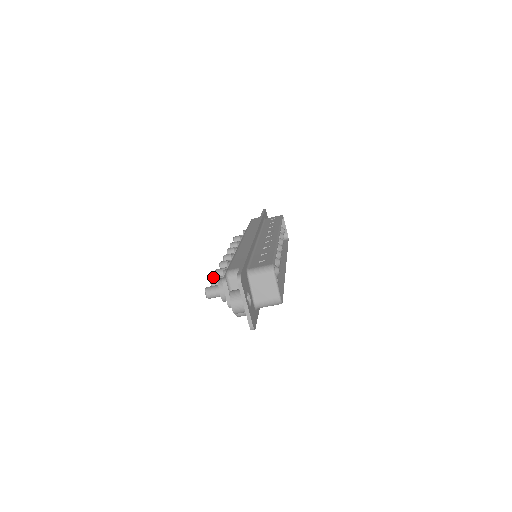
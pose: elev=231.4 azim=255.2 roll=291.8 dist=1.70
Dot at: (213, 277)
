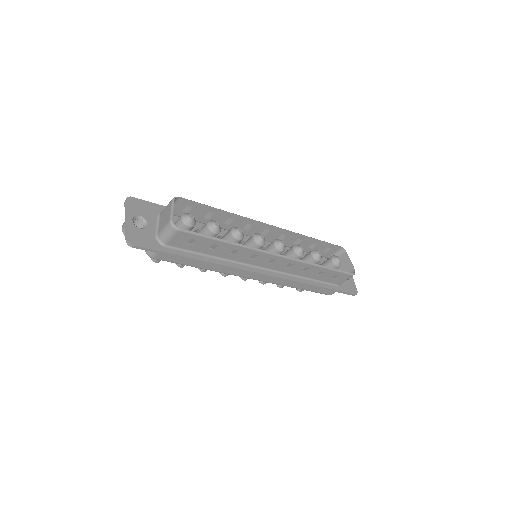
Dot at: occluded
